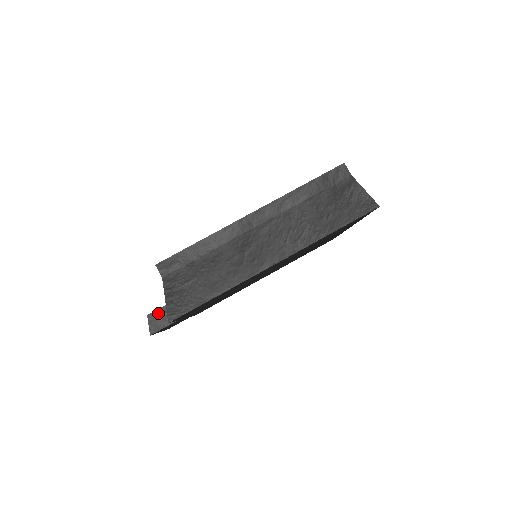
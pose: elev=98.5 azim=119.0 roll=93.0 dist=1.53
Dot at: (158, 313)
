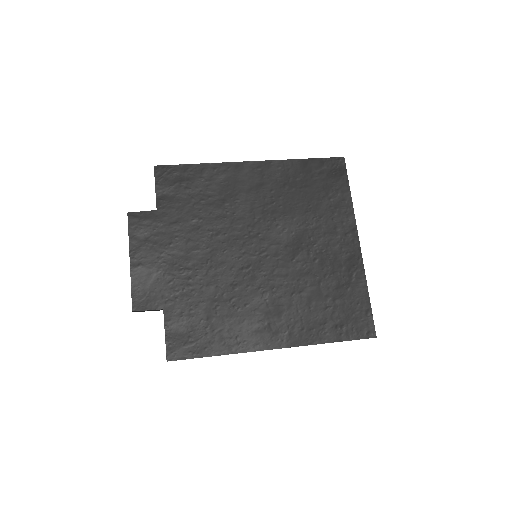
Dot at: occluded
